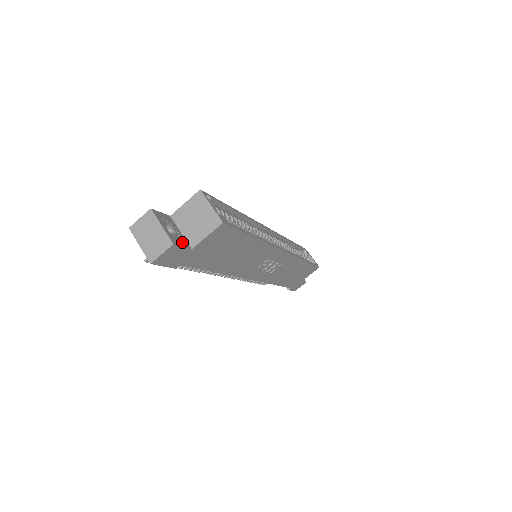
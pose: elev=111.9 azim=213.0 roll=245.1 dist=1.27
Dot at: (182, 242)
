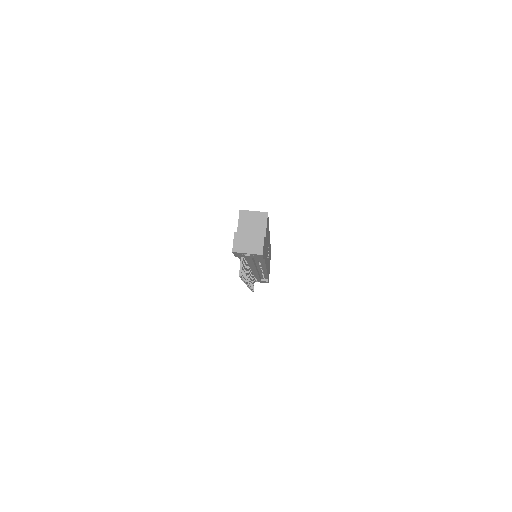
Dot at: occluded
